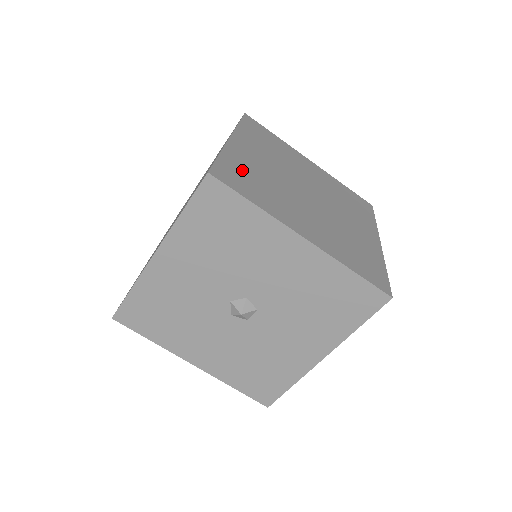
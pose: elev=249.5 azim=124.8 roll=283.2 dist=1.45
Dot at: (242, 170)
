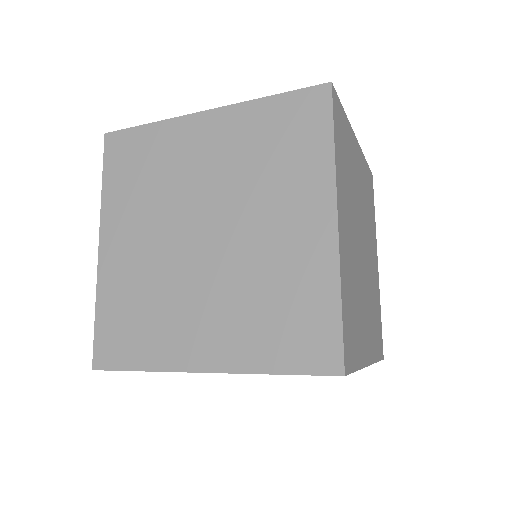
Dot at: (120, 310)
